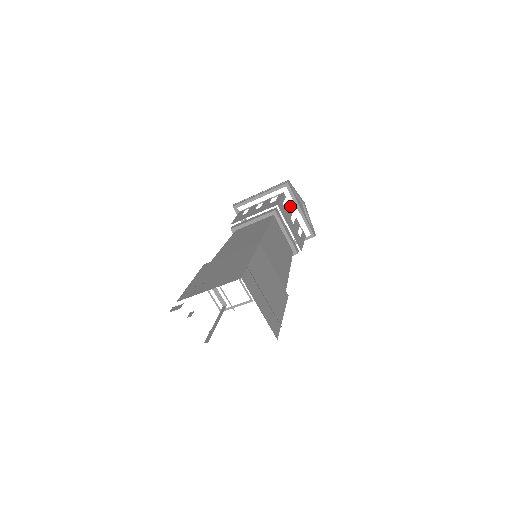
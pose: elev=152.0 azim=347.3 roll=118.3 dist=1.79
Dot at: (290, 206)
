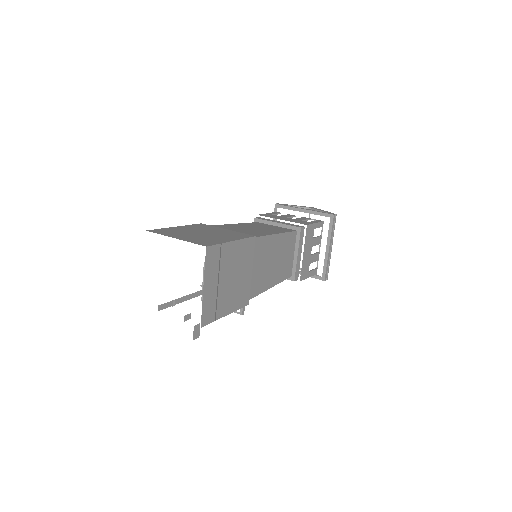
Dot at: occluded
